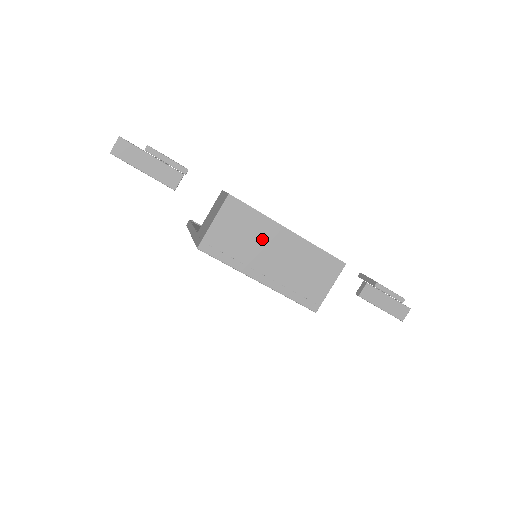
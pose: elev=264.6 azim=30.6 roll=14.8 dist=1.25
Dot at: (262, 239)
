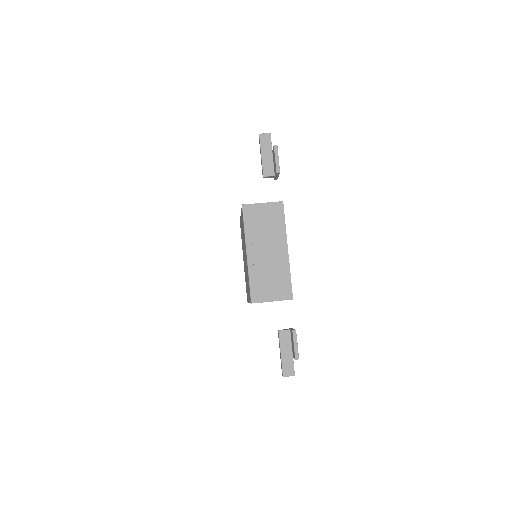
Dot at: (272, 237)
